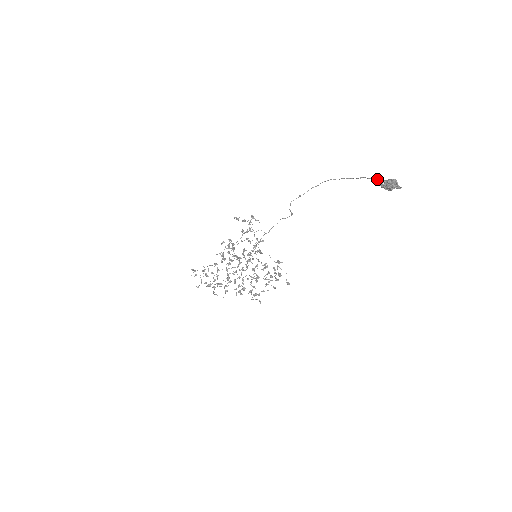
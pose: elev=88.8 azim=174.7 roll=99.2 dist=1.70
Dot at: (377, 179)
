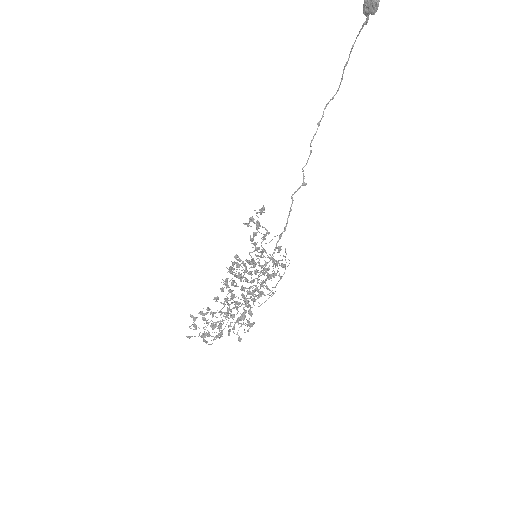
Dot at: occluded
